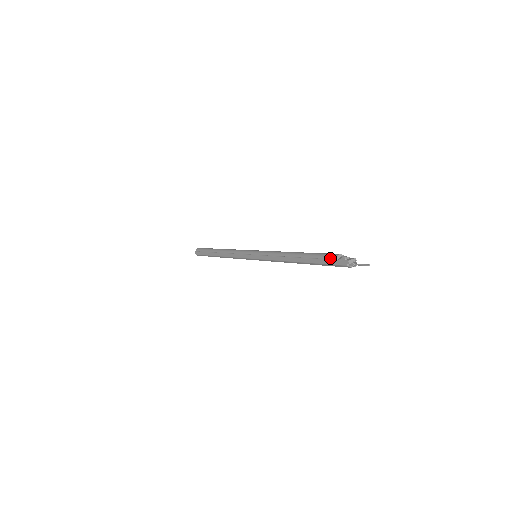
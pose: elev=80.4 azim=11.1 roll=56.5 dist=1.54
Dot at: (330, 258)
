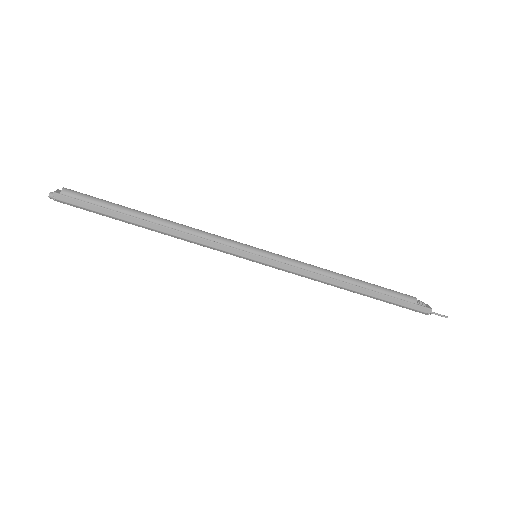
Dot at: (408, 300)
